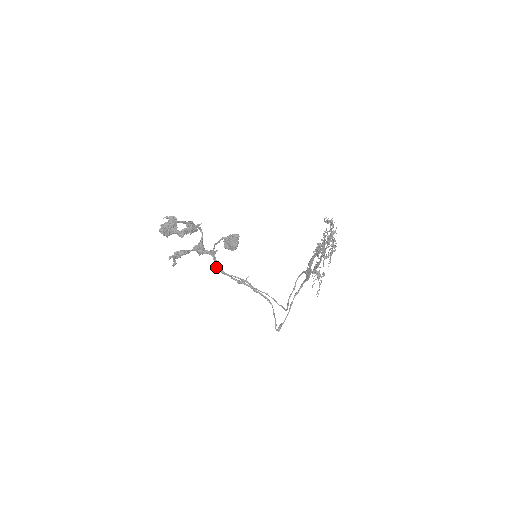
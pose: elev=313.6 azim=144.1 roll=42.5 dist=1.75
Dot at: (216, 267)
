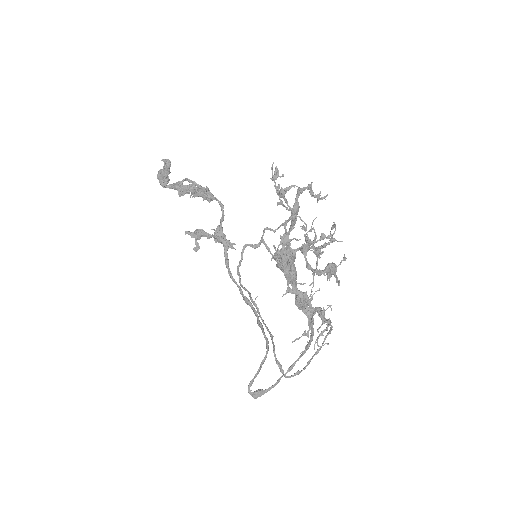
Dot at: (237, 273)
